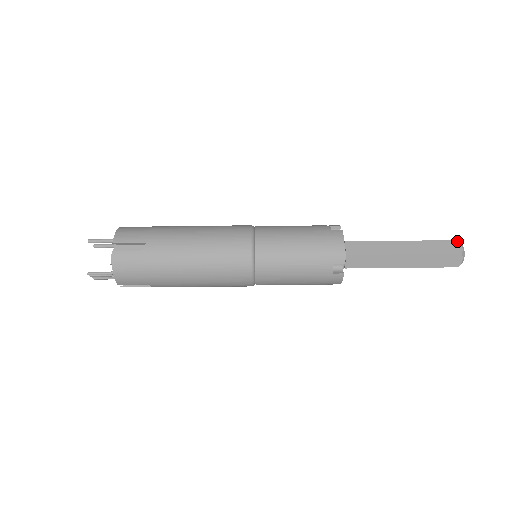
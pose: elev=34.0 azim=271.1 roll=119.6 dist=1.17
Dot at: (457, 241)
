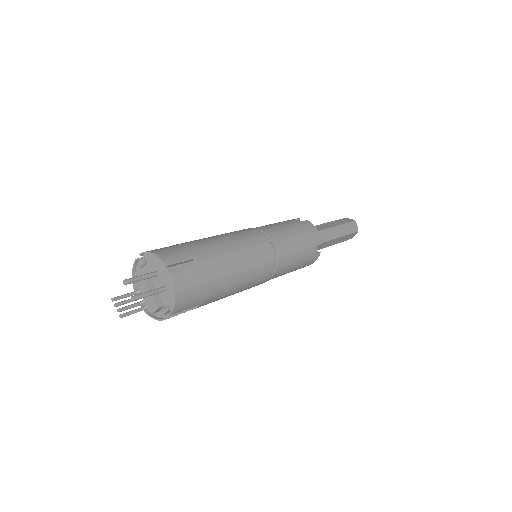
Dot at: (357, 232)
